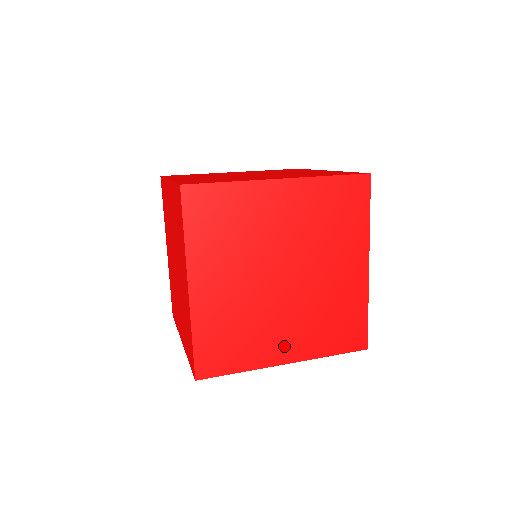
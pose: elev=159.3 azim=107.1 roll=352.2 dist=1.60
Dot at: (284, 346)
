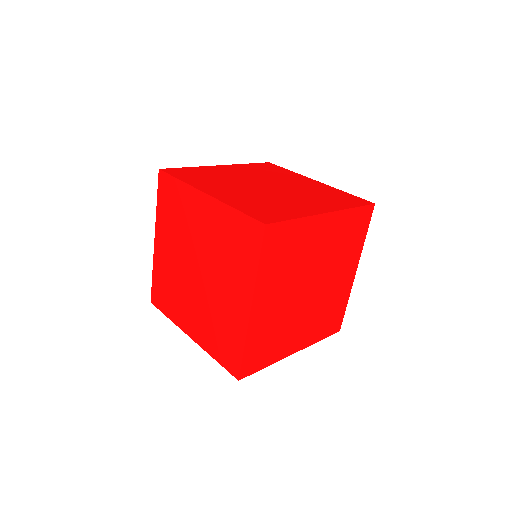
Dot at: (297, 340)
